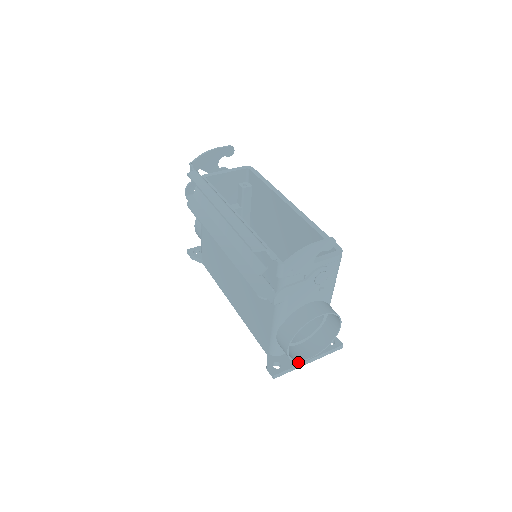
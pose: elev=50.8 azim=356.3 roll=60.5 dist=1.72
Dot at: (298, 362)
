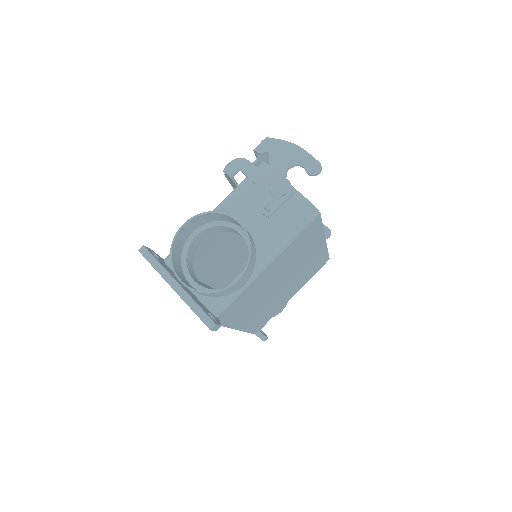
Dot at: (169, 272)
